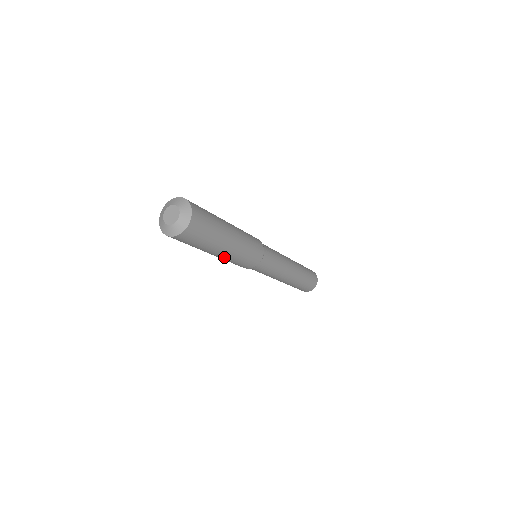
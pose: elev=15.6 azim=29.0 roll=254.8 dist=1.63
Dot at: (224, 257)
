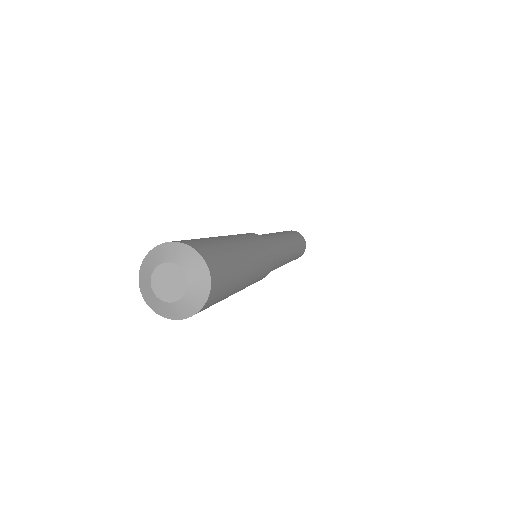
Dot at: occluded
